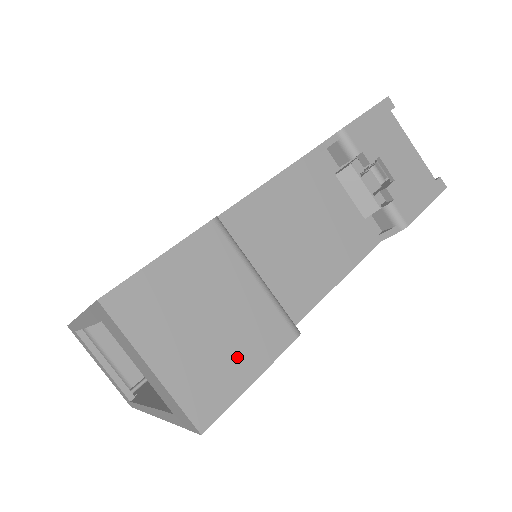
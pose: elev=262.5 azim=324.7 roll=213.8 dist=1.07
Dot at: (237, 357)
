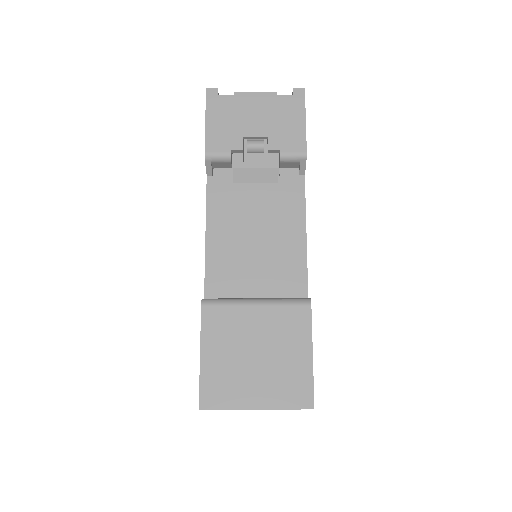
Dot at: (291, 354)
